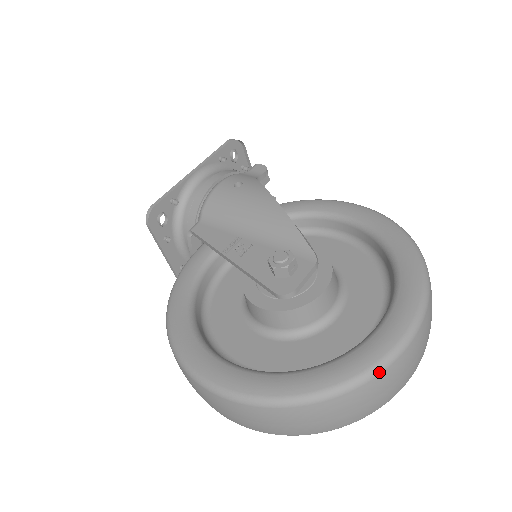
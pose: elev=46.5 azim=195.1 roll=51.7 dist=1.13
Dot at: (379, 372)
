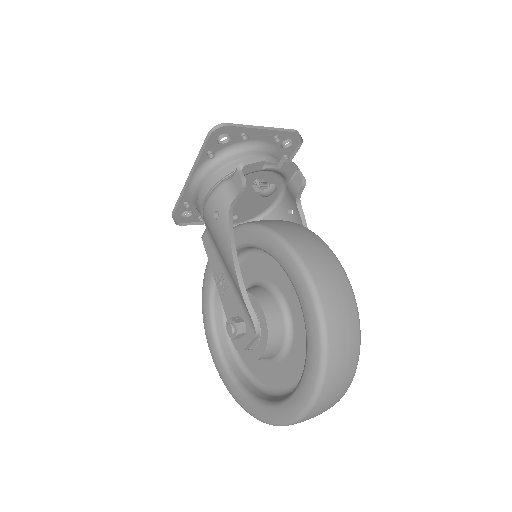
Dot at: occluded
